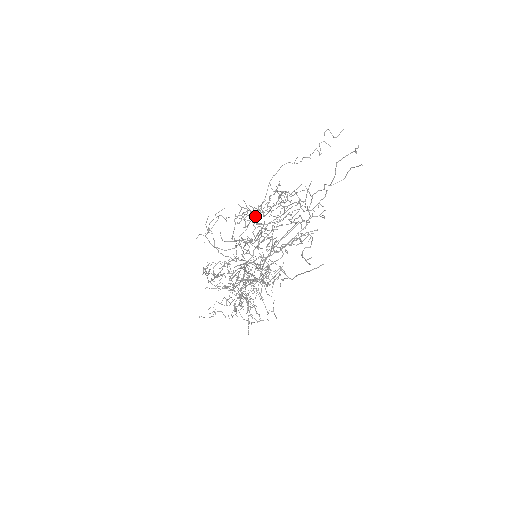
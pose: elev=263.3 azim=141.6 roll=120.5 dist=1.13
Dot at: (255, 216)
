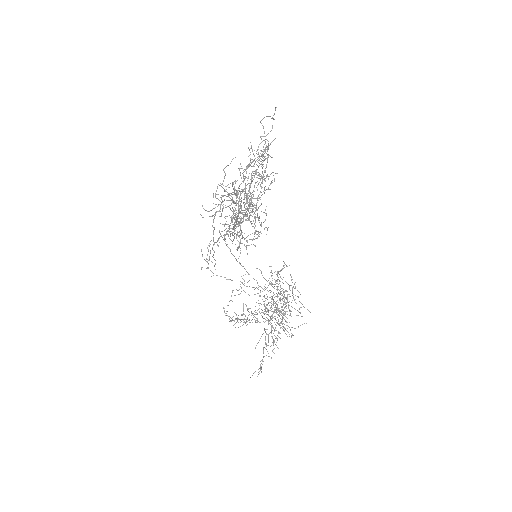
Dot at: (230, 205)
